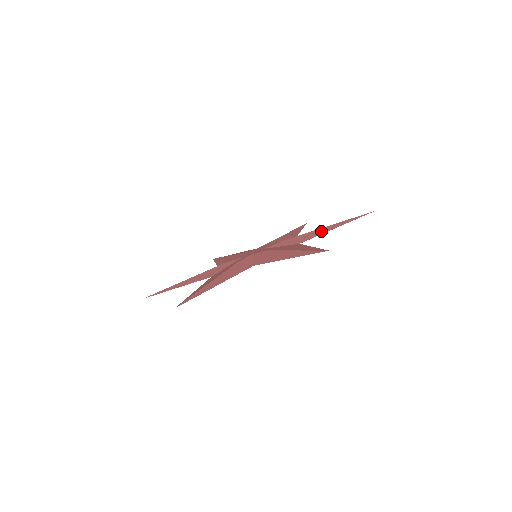
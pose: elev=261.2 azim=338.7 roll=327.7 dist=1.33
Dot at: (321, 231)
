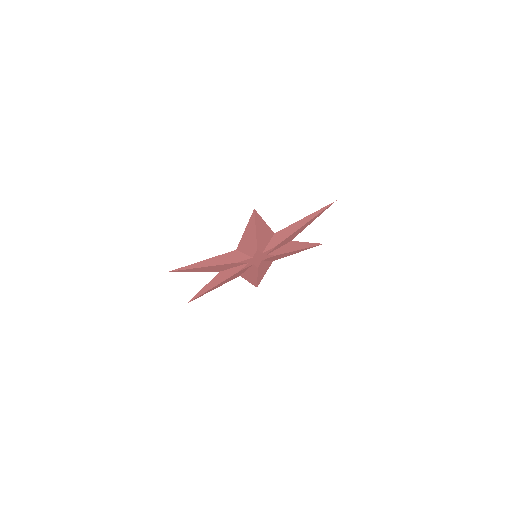
Dot at: (298, 244)
